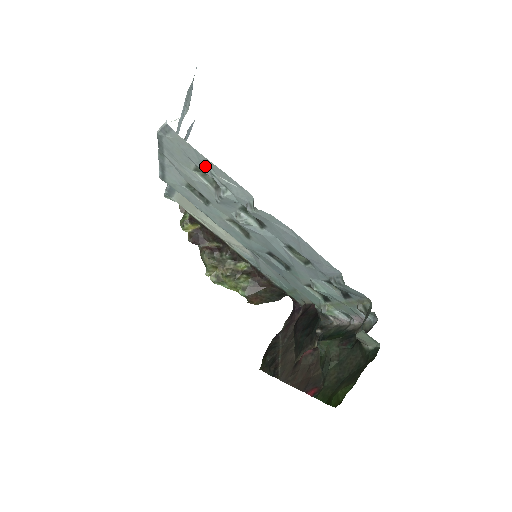
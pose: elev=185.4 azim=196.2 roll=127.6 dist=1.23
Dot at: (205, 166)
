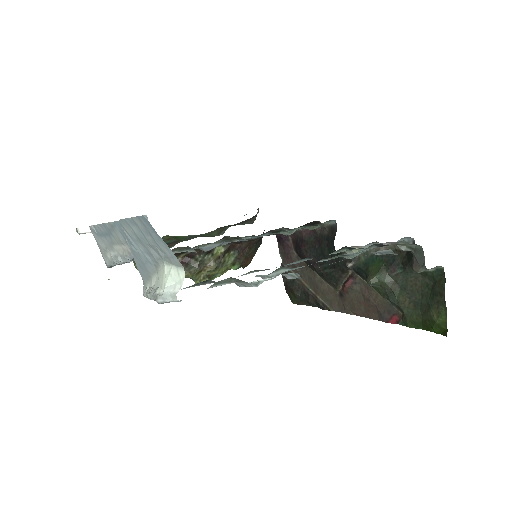
Dot at: occluded
